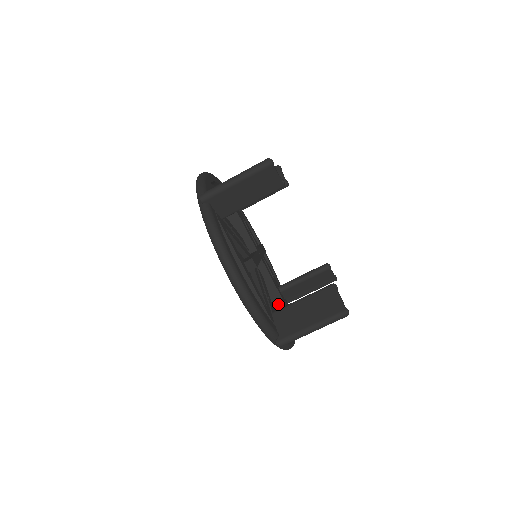
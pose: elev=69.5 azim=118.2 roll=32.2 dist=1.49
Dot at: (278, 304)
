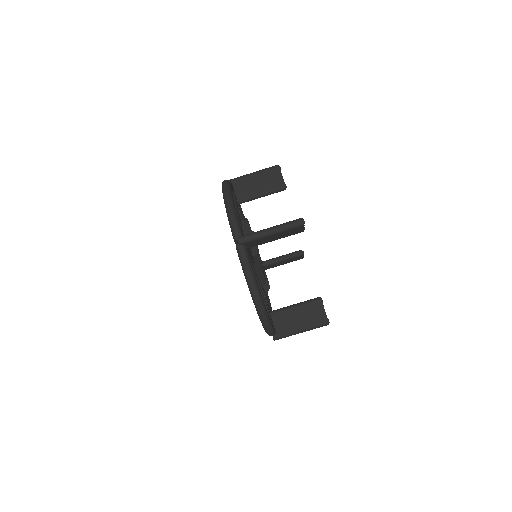
Dot at: (266, 291)
